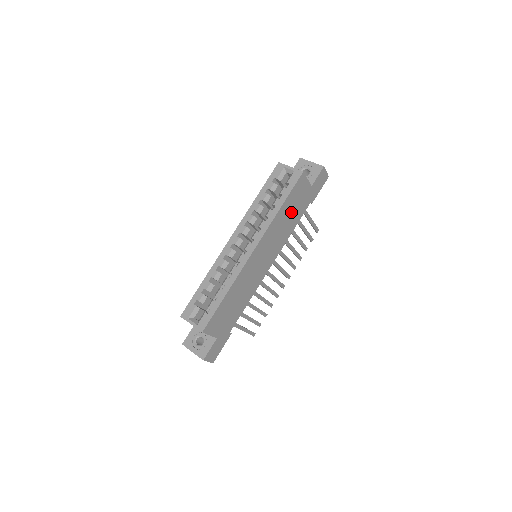
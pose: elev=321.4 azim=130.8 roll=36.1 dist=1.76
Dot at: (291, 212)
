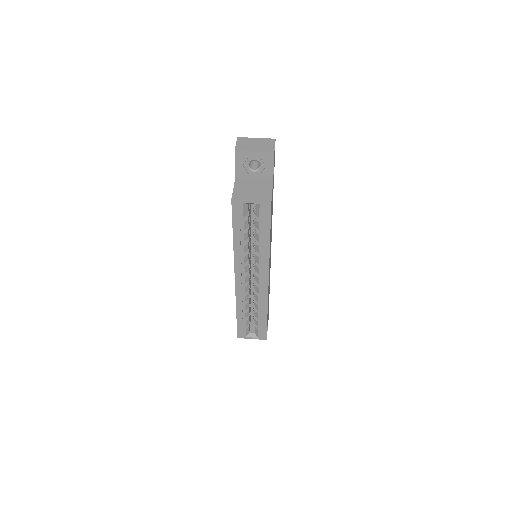
Dot at: (271, 219)
